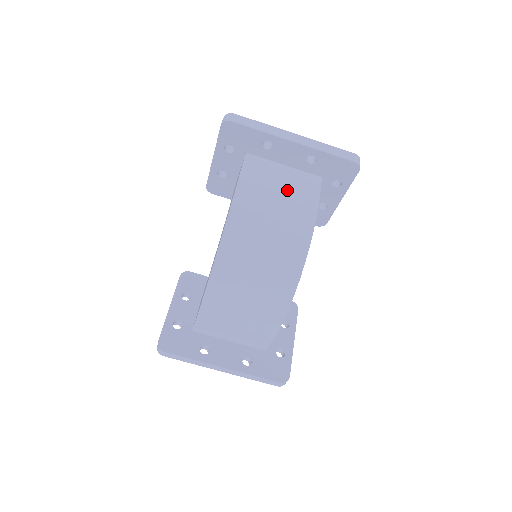
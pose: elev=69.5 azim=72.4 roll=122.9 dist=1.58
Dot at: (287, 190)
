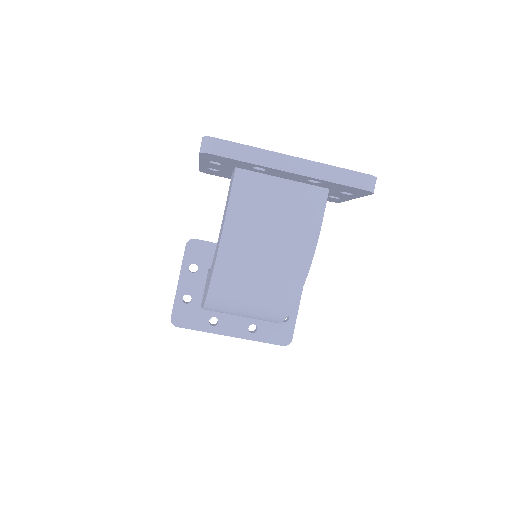
Dot at: (283, 219)
